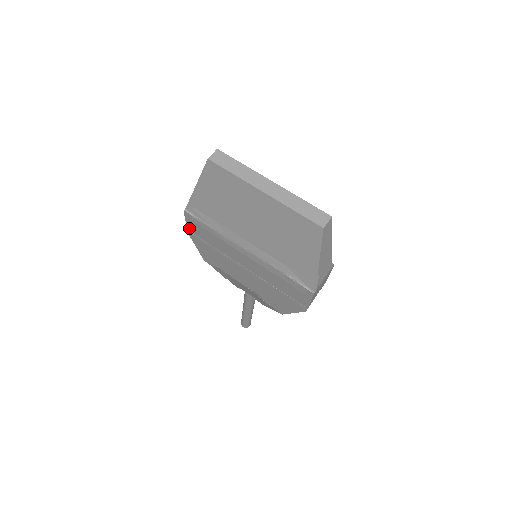
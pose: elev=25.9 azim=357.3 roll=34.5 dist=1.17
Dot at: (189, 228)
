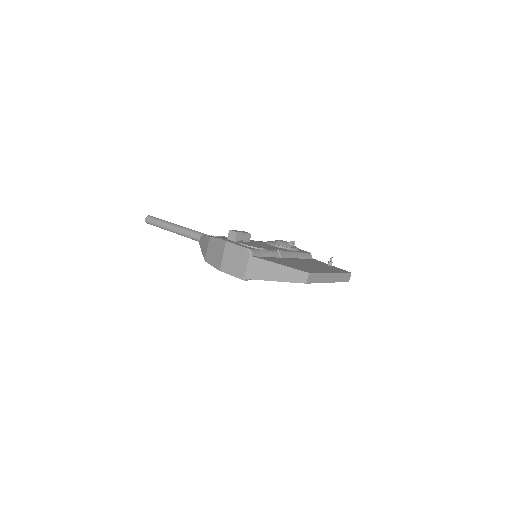
Dot at: (228, 273)
